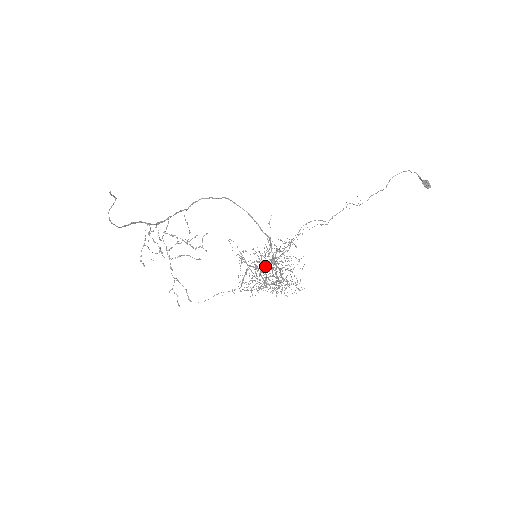
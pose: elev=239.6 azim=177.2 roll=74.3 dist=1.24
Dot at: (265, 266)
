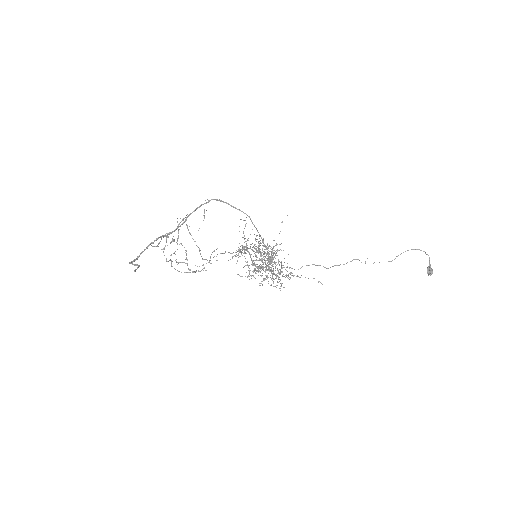
Dot at: (260, 268)
